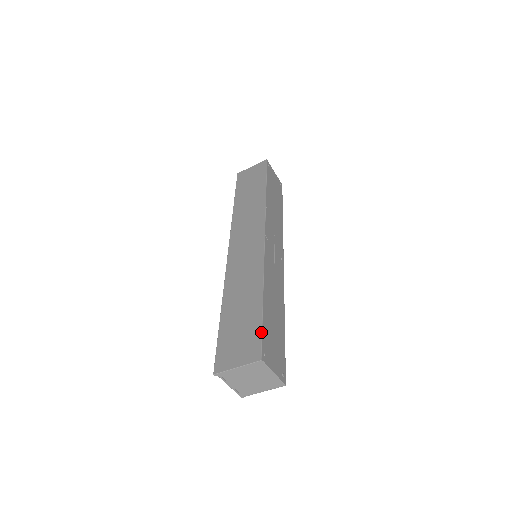
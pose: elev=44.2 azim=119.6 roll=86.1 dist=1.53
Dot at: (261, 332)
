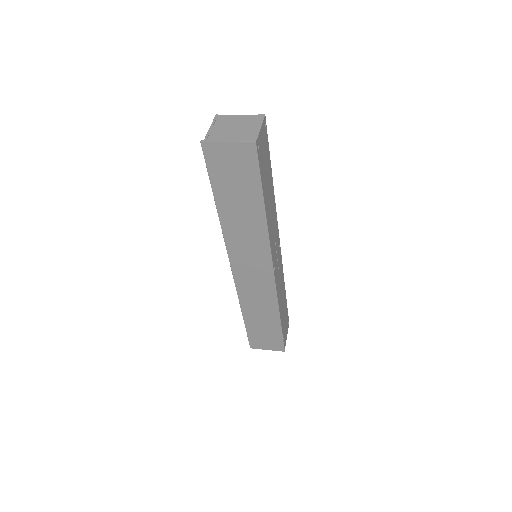
Dot at: (283, 340)
